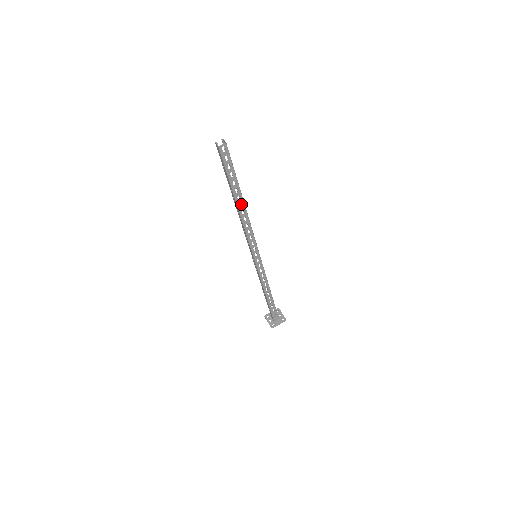
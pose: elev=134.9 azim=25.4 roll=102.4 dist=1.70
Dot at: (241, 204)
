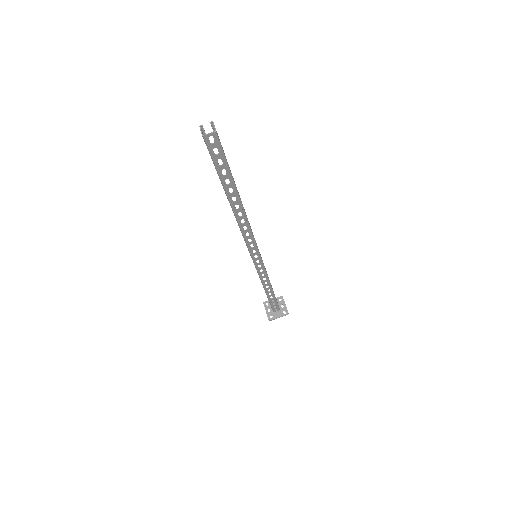
Dot at: occluded
